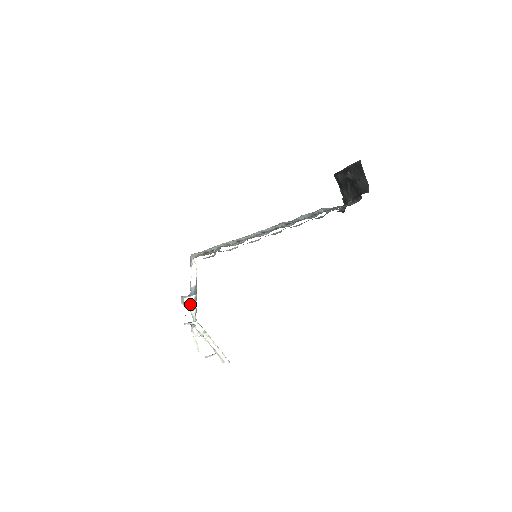
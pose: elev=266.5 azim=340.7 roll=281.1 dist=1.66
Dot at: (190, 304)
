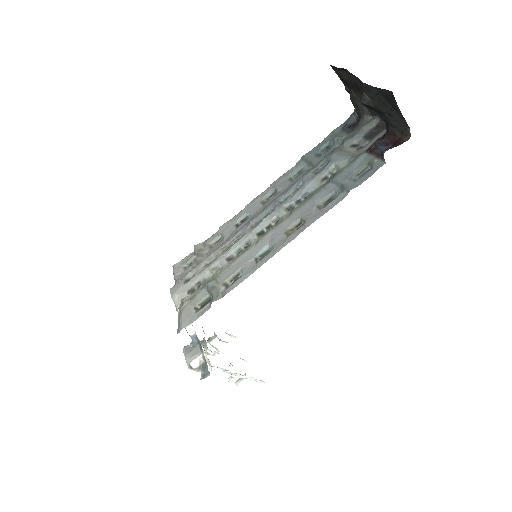
Dot at: (200, 365)
